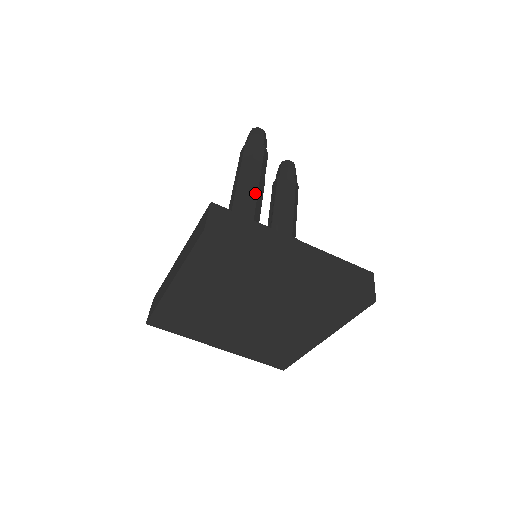
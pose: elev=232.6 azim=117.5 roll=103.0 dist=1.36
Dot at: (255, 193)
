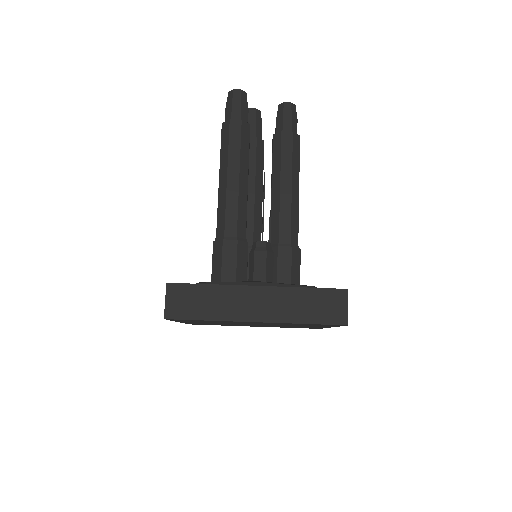
Dot at: (235, 198)
